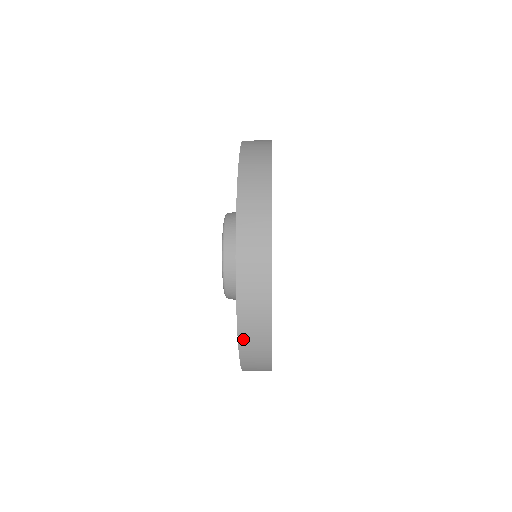
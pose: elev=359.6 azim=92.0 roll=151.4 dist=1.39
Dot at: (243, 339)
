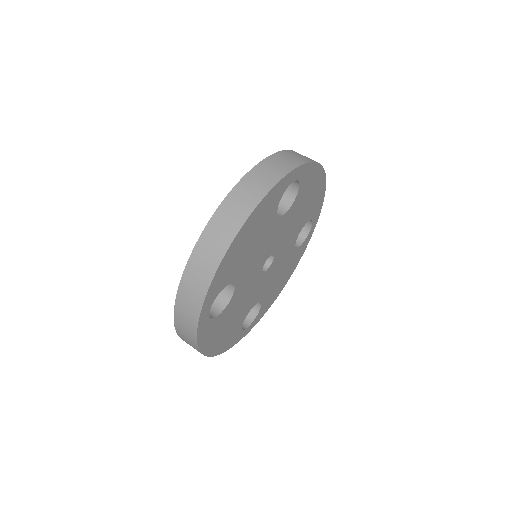
Dot at: occluded
